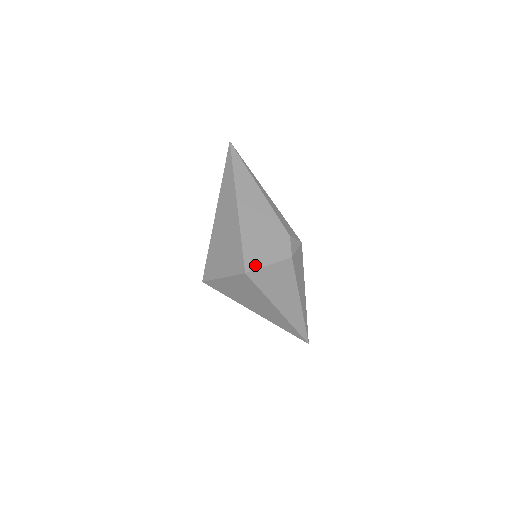
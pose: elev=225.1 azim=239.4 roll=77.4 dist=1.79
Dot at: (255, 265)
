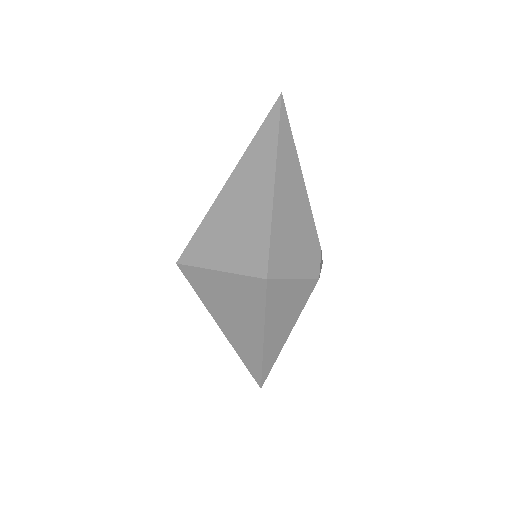
Dot at: (280, 272)
